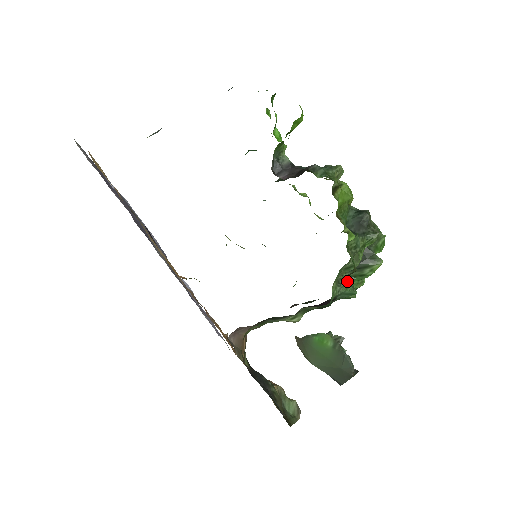
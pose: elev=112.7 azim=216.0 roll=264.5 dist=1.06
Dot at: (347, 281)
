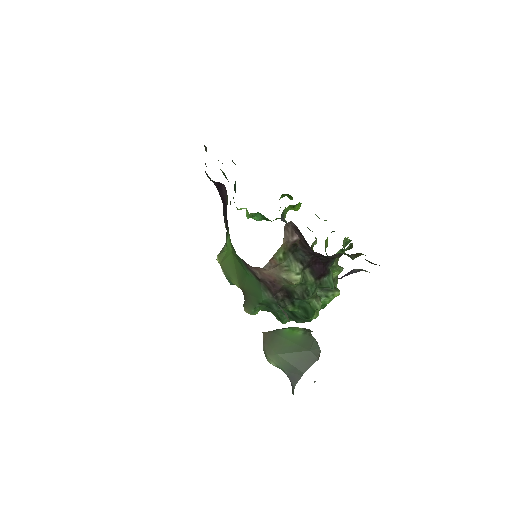
Dot at: occluded
